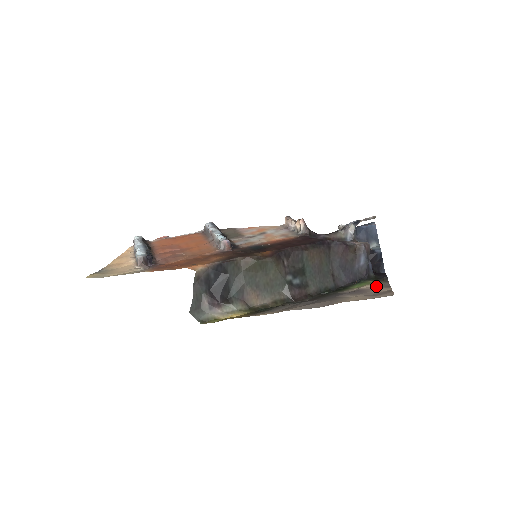
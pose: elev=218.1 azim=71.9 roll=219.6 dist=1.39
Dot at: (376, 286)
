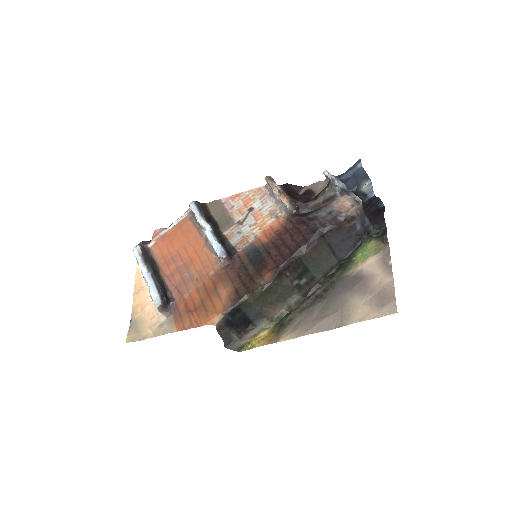
Dot at: (378, 261)
